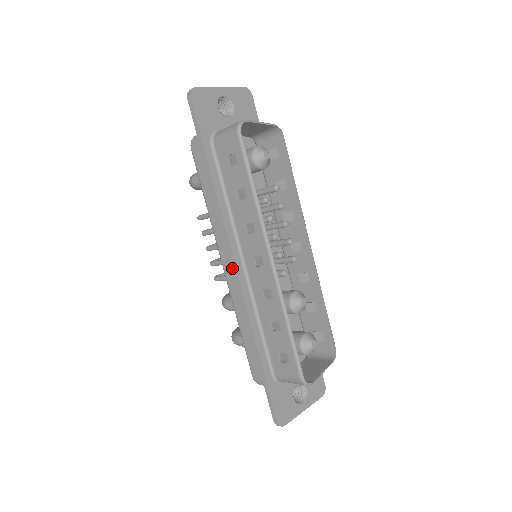
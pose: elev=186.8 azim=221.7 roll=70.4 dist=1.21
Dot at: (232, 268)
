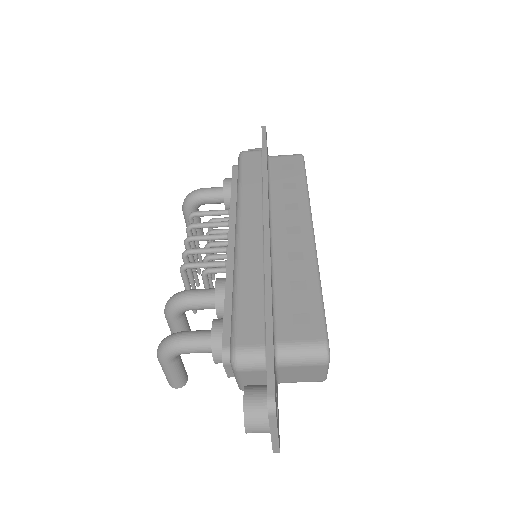
Dot at: (255, 230)
